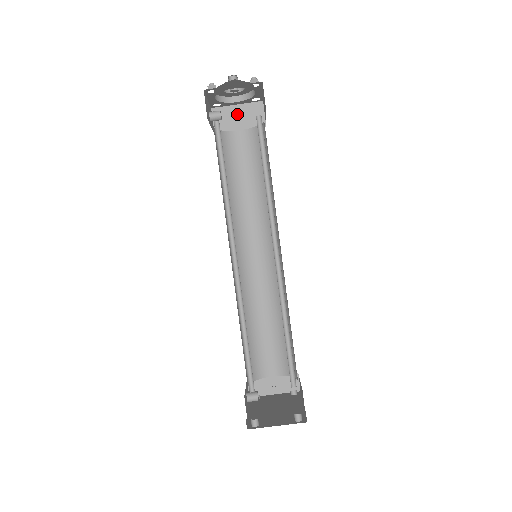
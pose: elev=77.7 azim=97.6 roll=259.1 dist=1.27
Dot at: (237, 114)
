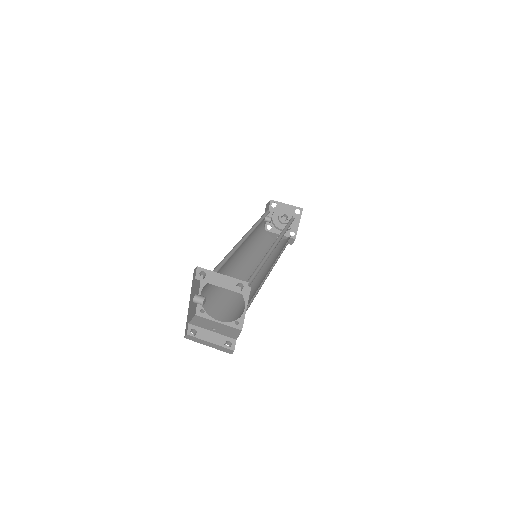
Dot at: occluded
